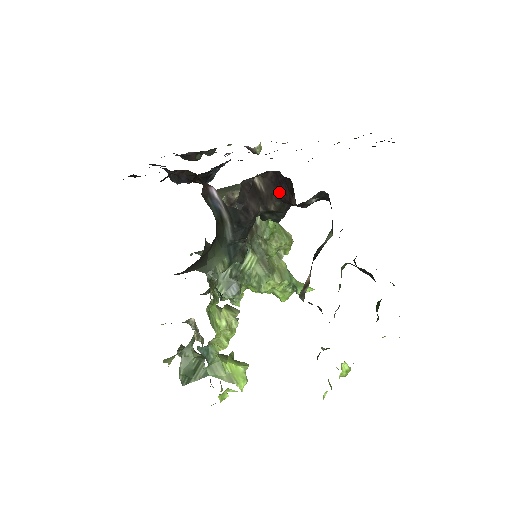
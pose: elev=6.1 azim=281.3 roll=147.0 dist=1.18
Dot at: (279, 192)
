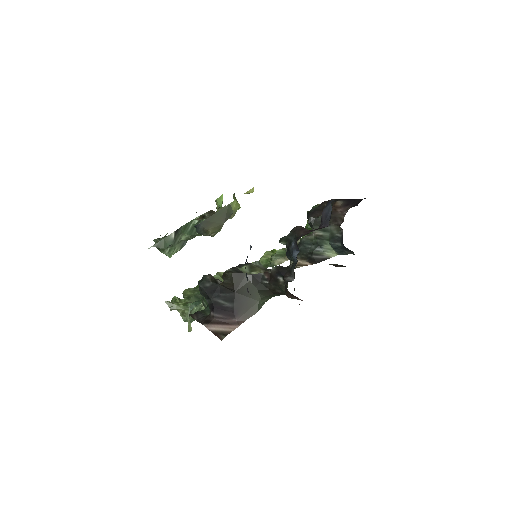
Dot at: (329, 264)
